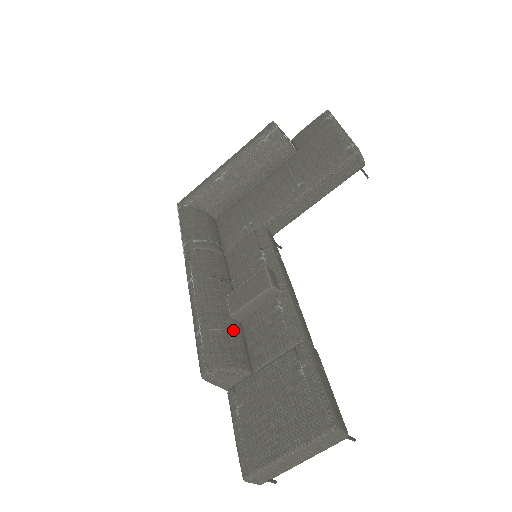
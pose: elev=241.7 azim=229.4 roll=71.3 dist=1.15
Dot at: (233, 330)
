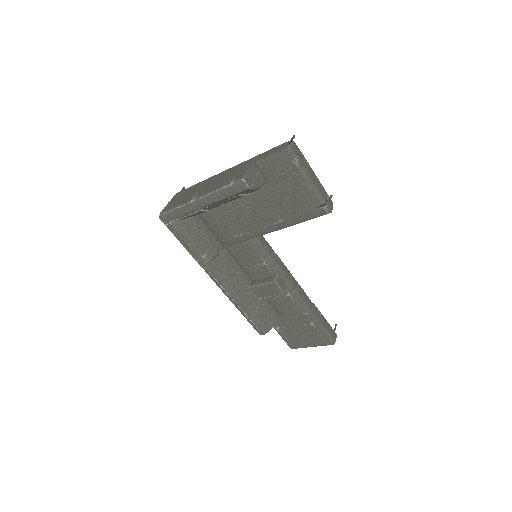
Dot at: (263, 304)
